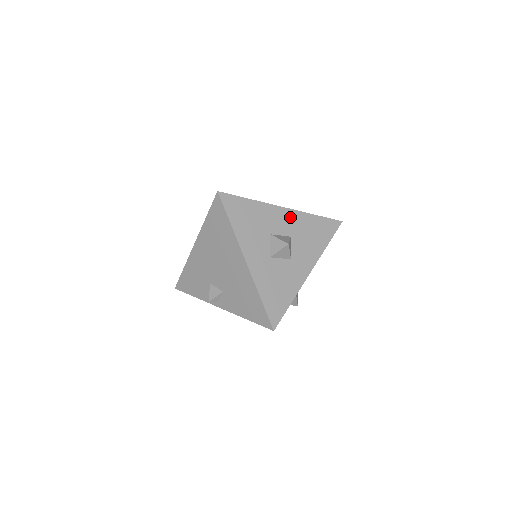
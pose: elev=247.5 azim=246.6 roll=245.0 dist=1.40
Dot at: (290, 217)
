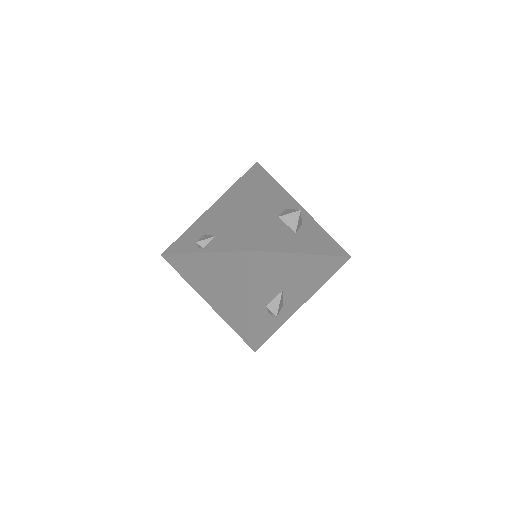
Dot at: (306, 217)
